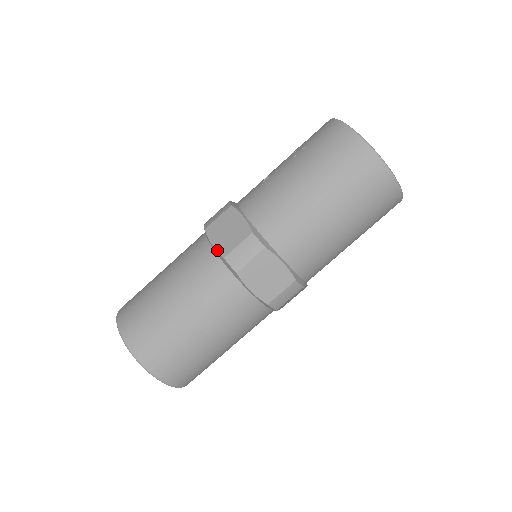
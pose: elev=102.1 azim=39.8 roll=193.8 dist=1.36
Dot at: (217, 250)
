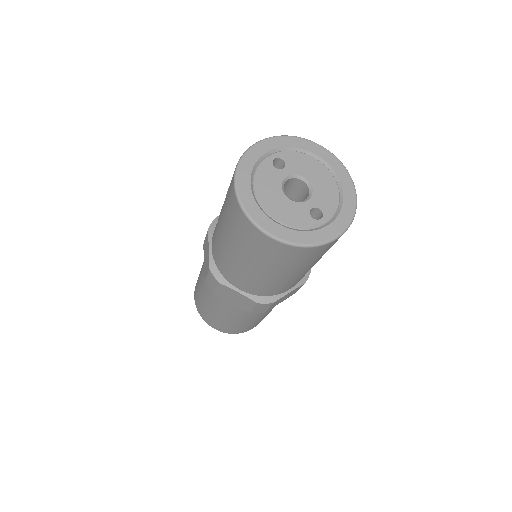
Dot at: (204, 270)
